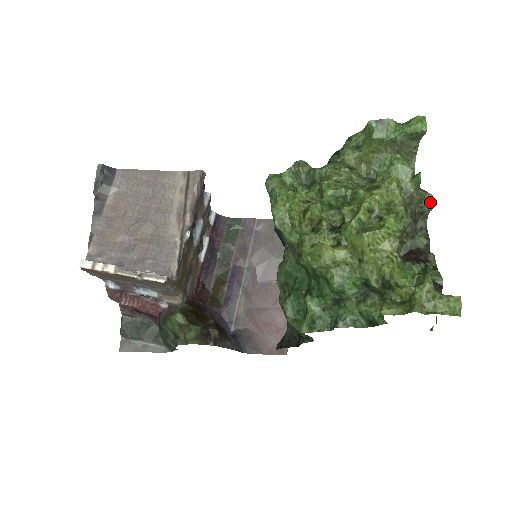
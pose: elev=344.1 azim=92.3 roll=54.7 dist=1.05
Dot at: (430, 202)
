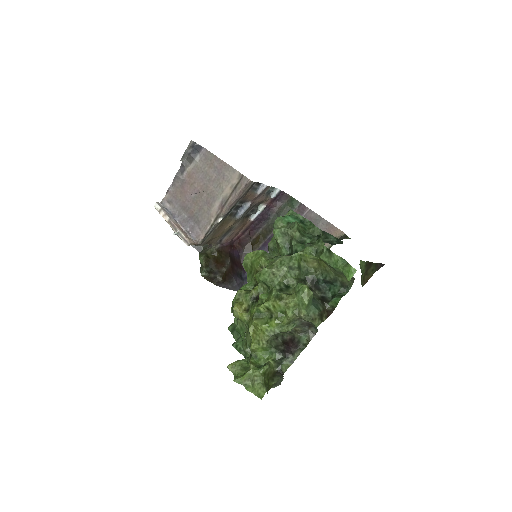
Dot at: (315, 326)
